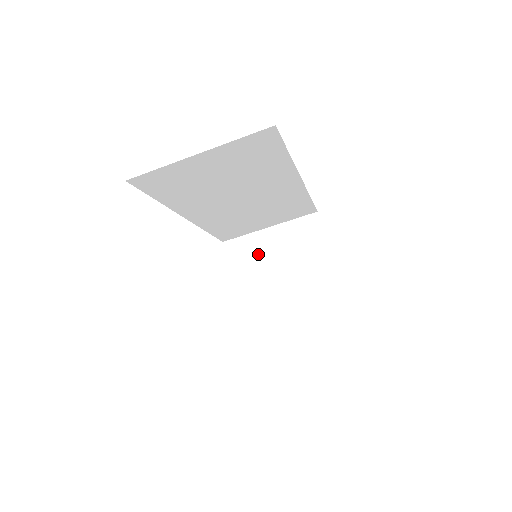
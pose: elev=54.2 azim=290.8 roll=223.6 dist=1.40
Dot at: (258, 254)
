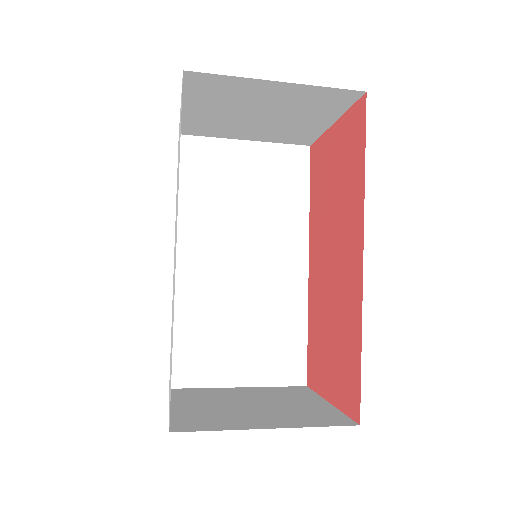
Dot at: (239, 96)
